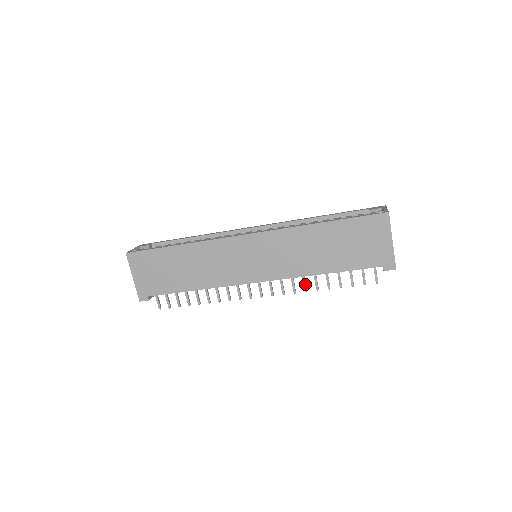
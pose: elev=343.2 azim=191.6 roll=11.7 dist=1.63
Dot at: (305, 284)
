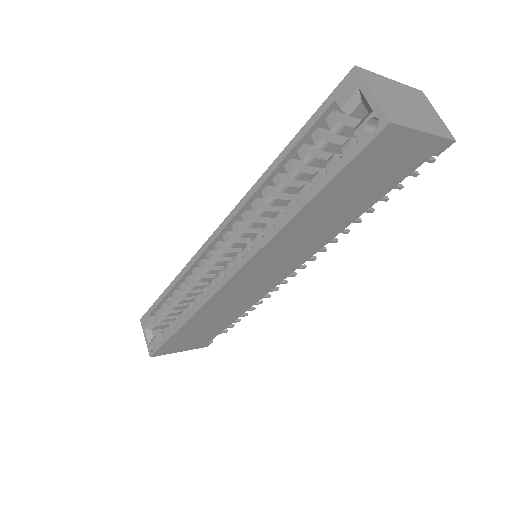
Dot at: (341, 232)
